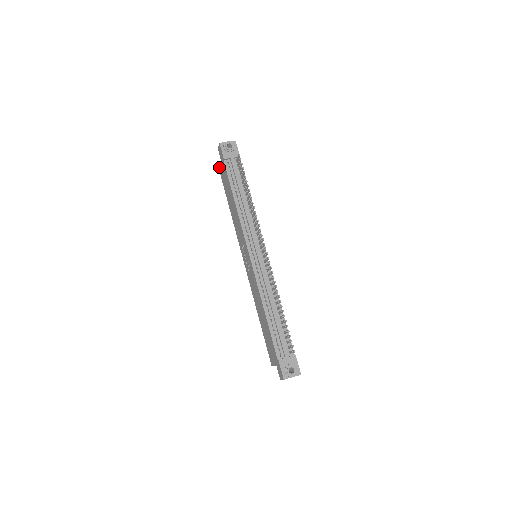
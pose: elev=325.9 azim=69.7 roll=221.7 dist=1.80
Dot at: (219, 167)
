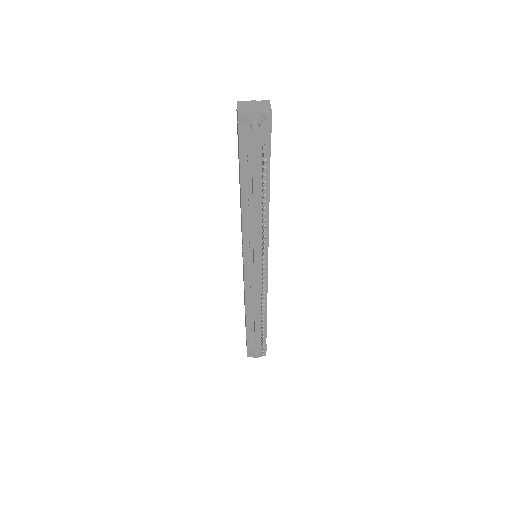
Dot at: occluded
